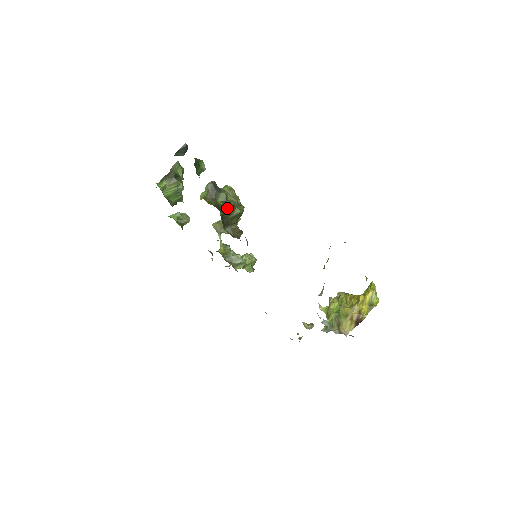
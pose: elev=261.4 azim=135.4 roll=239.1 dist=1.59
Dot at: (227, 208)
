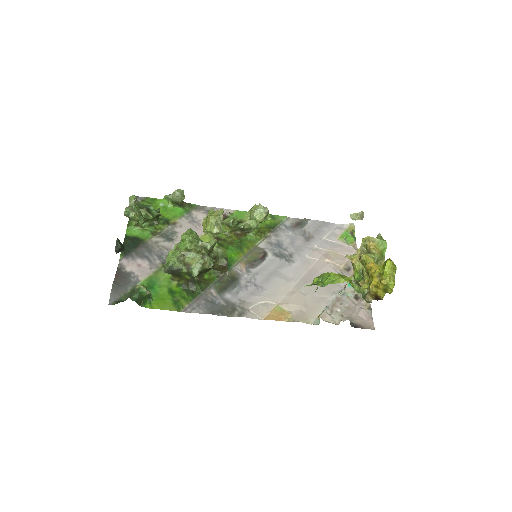
Dot at: occluded
